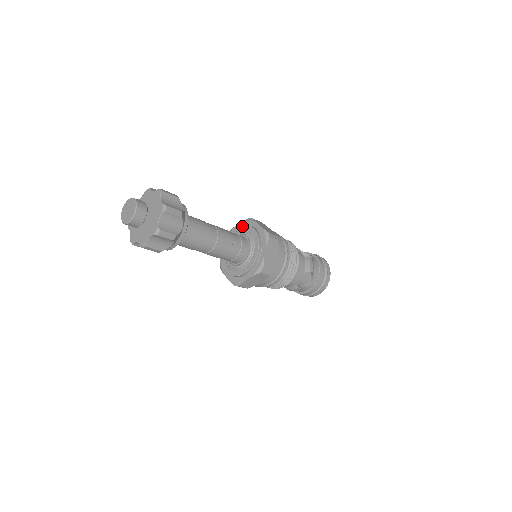
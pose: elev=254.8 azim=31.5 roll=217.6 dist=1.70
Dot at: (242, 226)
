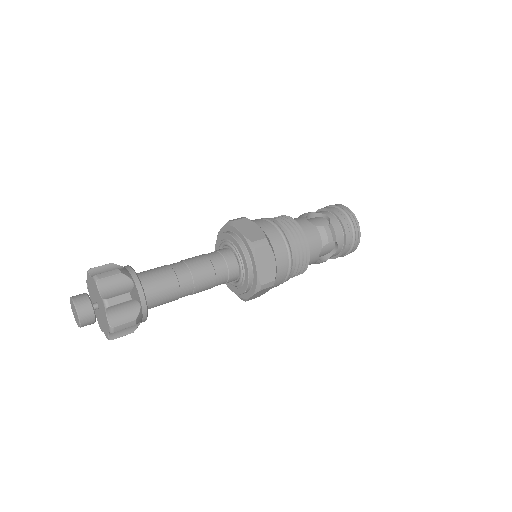
Dot at: (224, 235)
